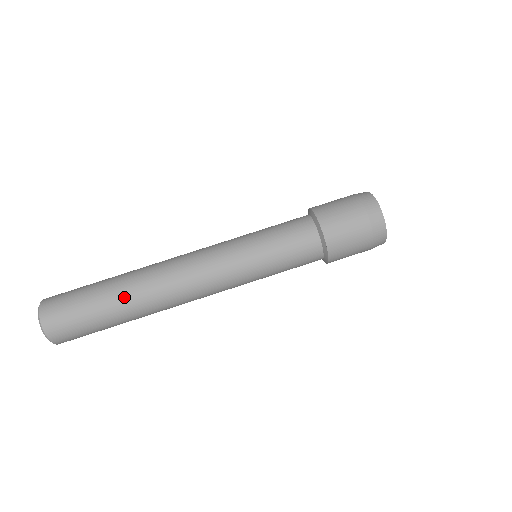
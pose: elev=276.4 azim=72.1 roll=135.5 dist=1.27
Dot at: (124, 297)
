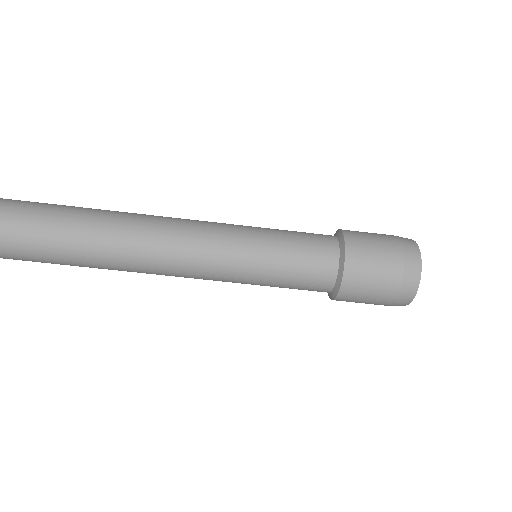
Dot at: (83, 255)
